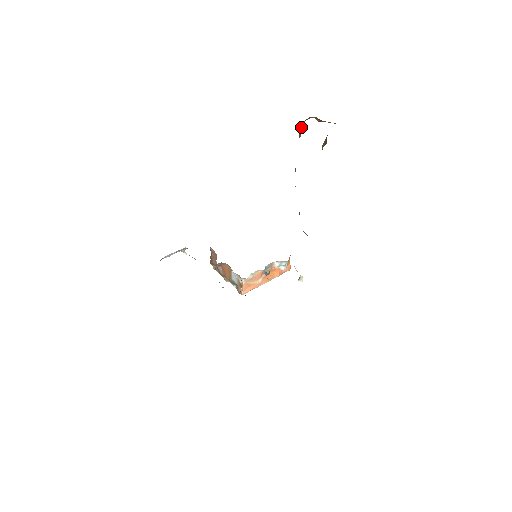
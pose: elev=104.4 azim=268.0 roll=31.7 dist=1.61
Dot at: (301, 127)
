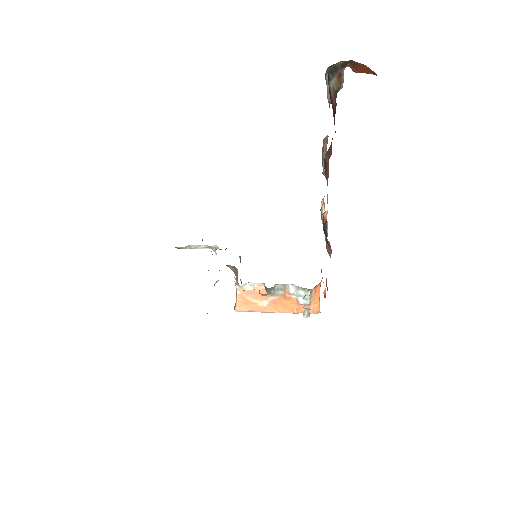
Dot at: occluded
